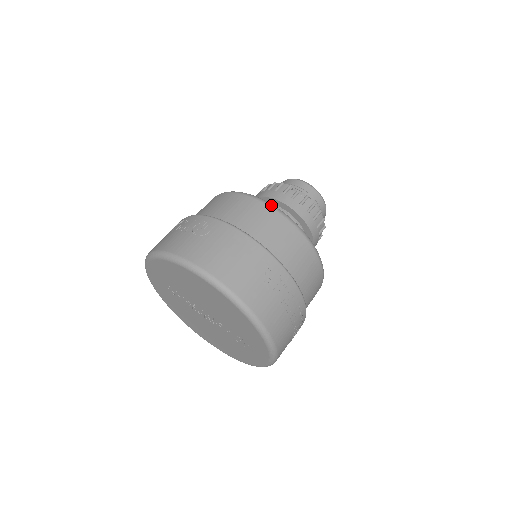
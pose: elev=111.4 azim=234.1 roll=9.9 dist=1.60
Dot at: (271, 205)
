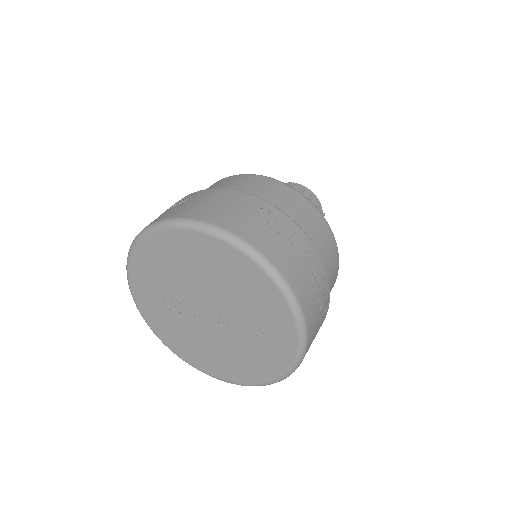
Dot at: (251, 174)
